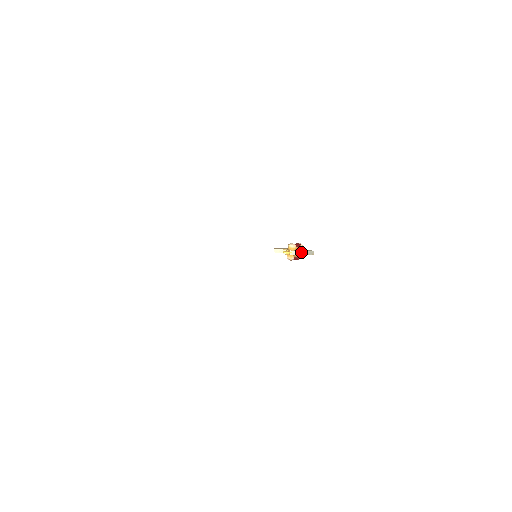
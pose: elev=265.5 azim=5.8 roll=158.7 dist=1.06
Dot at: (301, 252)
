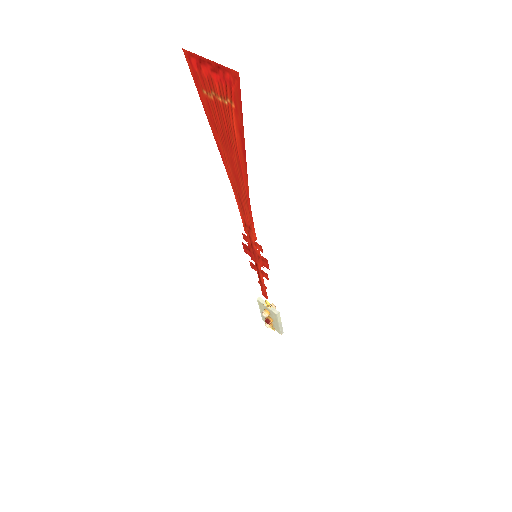
Dot at: (278, 311)
